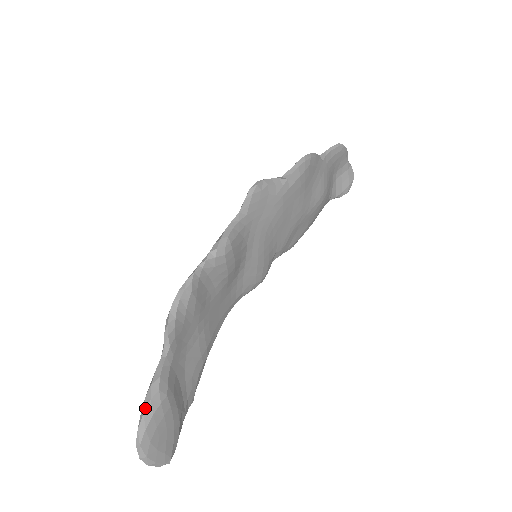
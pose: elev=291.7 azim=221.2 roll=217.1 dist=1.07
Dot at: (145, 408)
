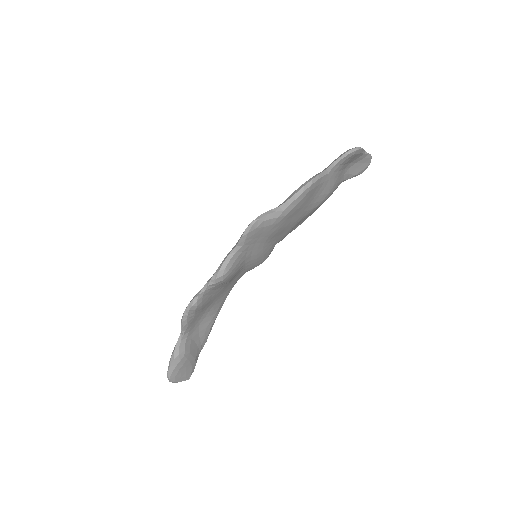
Dot at: (171, 363)
